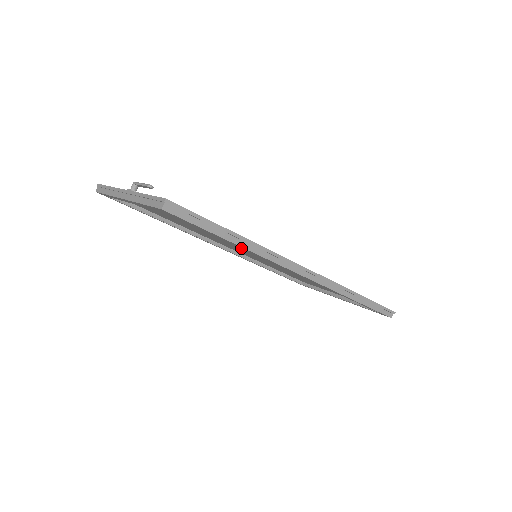
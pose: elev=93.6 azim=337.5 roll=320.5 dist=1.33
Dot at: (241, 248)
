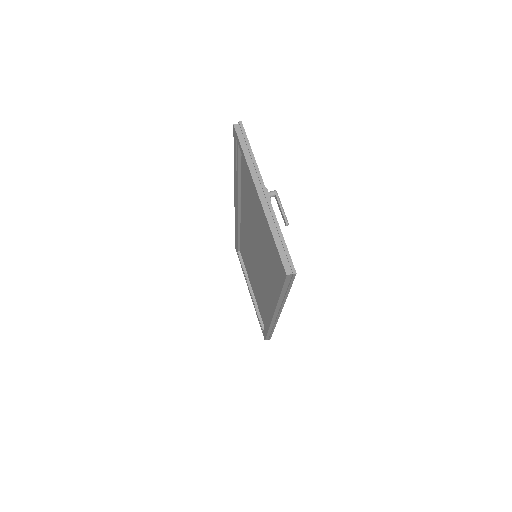
Dot at: (260, 255)
